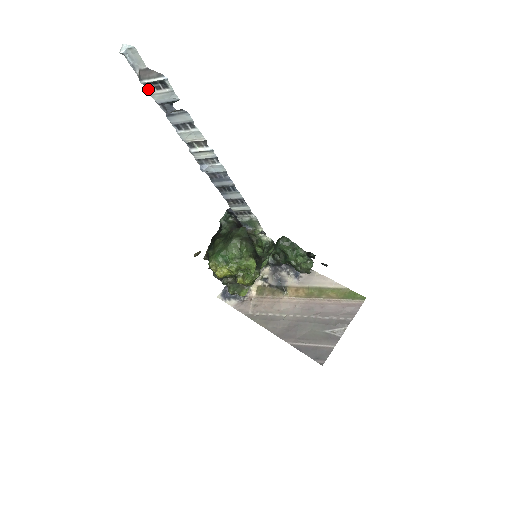
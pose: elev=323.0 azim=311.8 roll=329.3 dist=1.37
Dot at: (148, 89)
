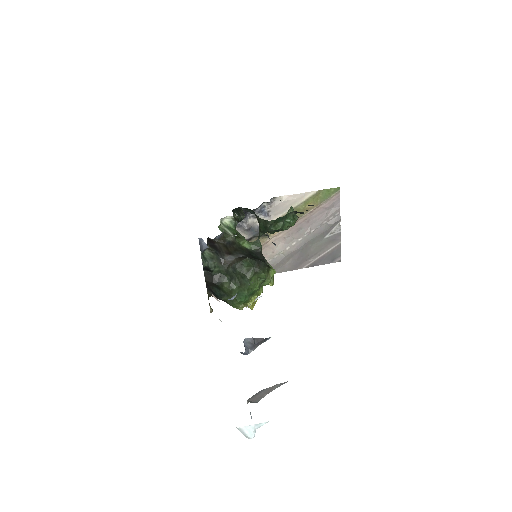
Dot at: occluded
